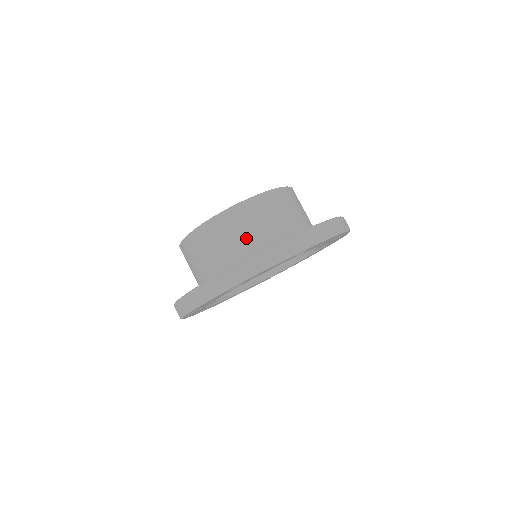
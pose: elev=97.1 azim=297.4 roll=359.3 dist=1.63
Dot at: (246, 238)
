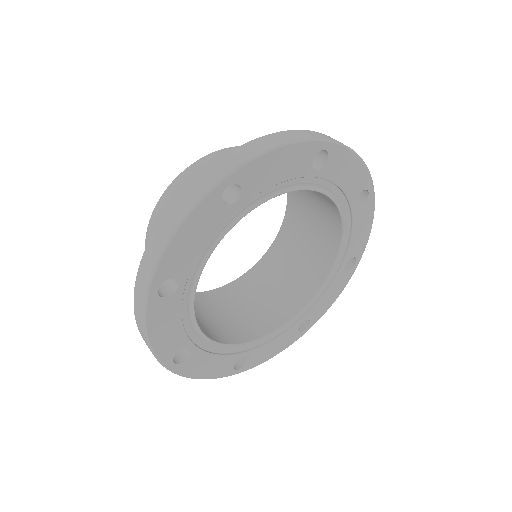
Dot at: occluded
